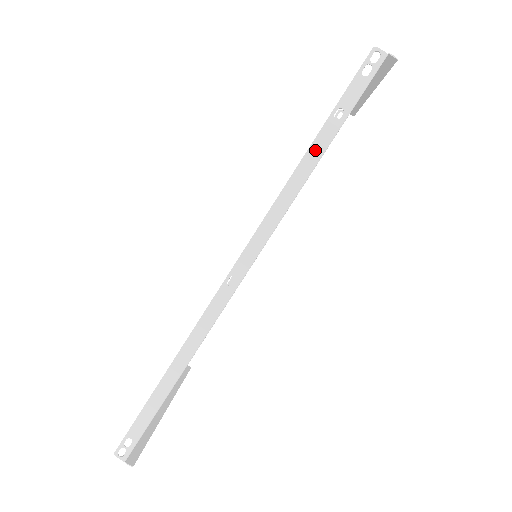
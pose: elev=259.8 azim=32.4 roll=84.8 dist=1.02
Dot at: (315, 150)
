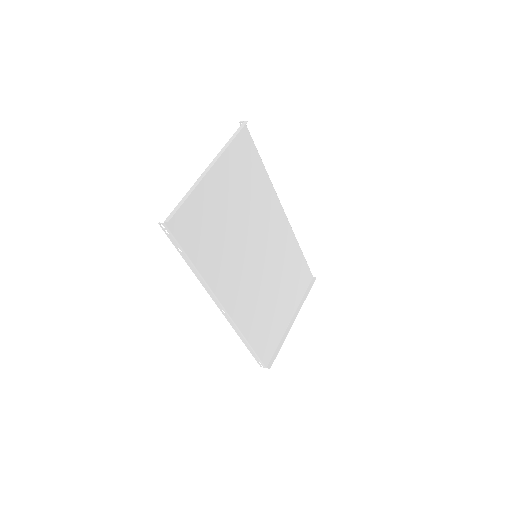
Dot at: (189, 264)
